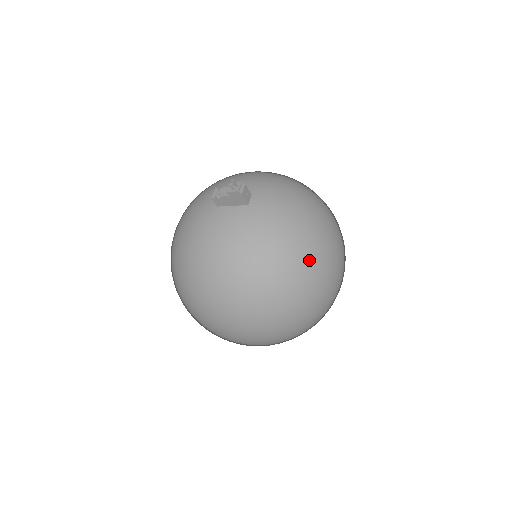
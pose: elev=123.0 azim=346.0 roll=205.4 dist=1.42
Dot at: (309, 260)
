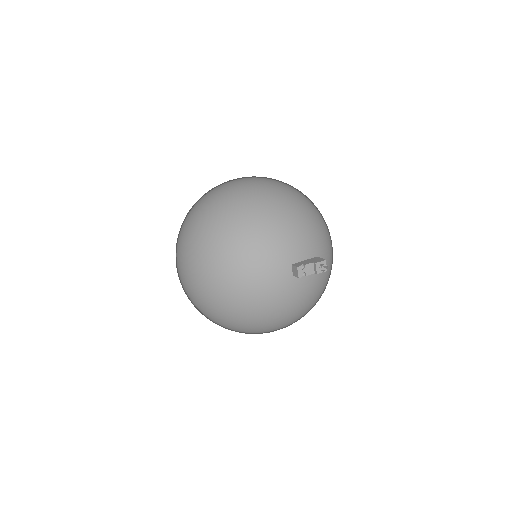
Dot at: occluded
